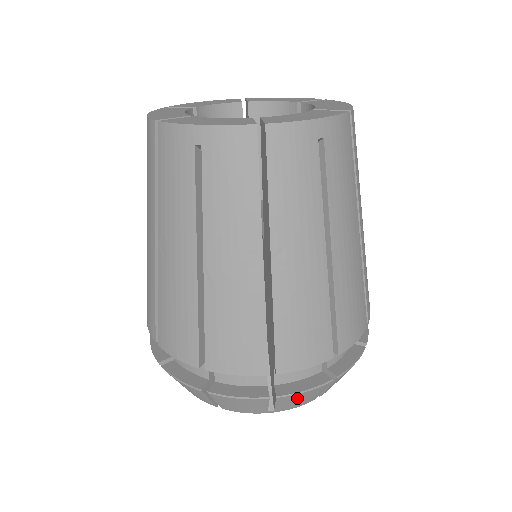
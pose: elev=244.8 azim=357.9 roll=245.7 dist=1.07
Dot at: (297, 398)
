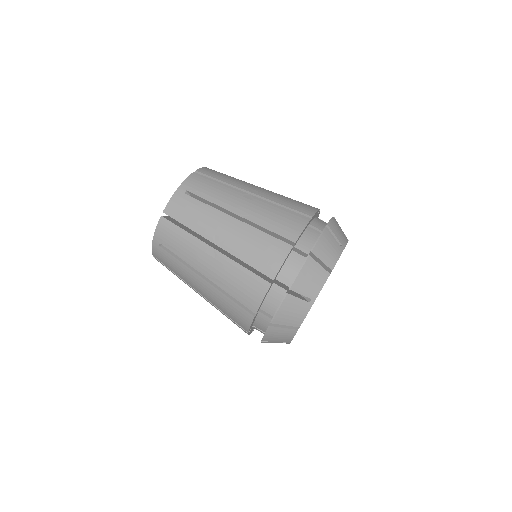
Dot at: (336, 228)
